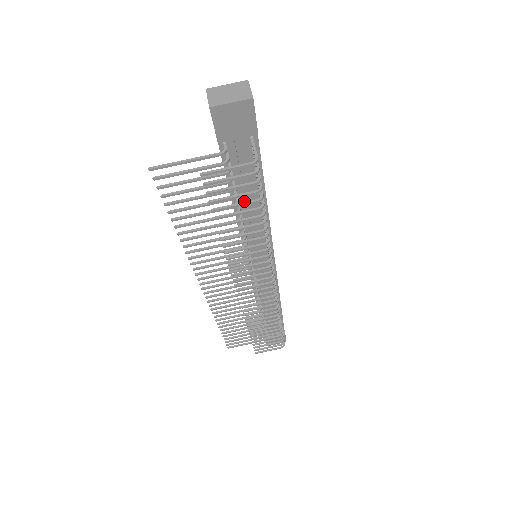
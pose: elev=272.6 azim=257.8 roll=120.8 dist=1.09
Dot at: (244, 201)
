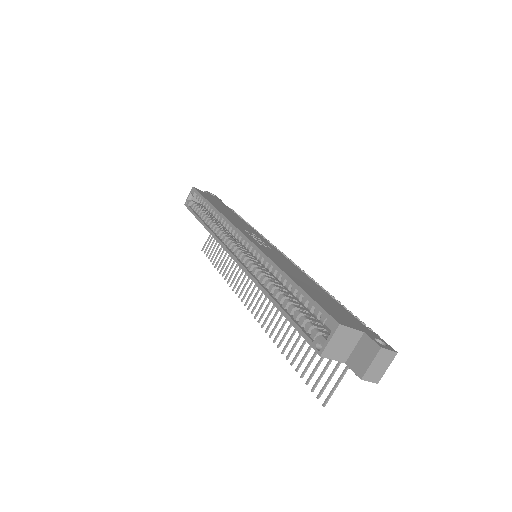
Dot at: occluded
